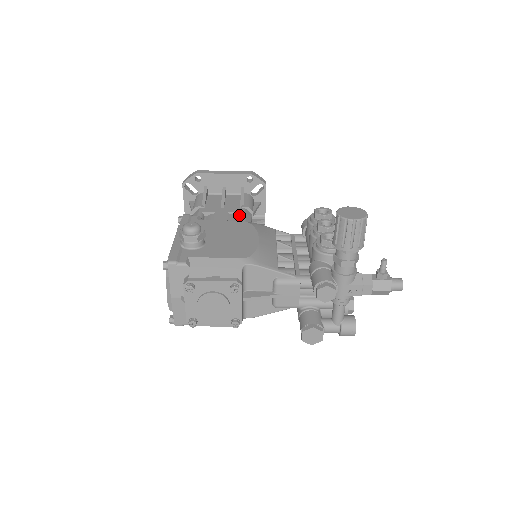
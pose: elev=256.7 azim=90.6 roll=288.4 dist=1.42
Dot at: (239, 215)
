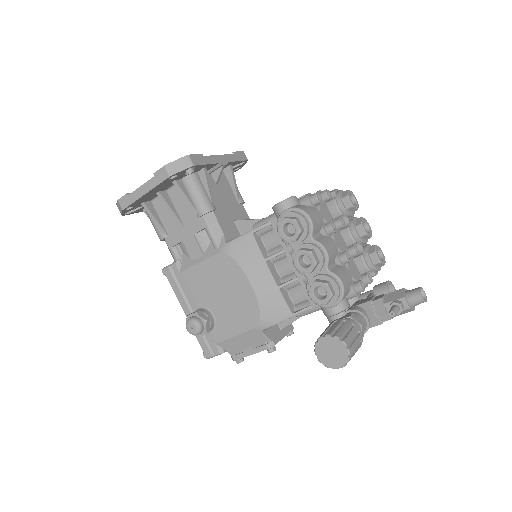
Dot at: (205, 230)
